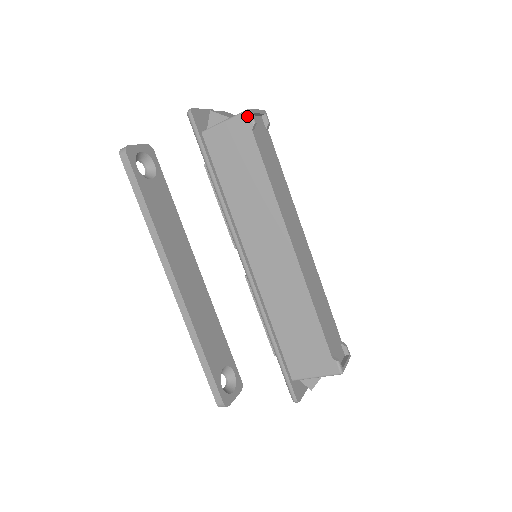
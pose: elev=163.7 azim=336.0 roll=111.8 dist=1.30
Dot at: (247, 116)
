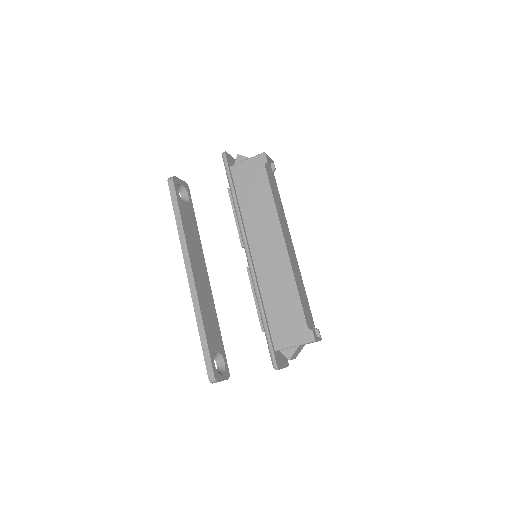
Dot at: (262, 156)
